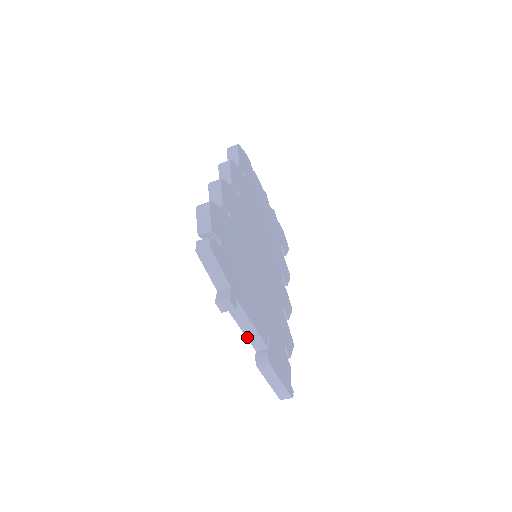
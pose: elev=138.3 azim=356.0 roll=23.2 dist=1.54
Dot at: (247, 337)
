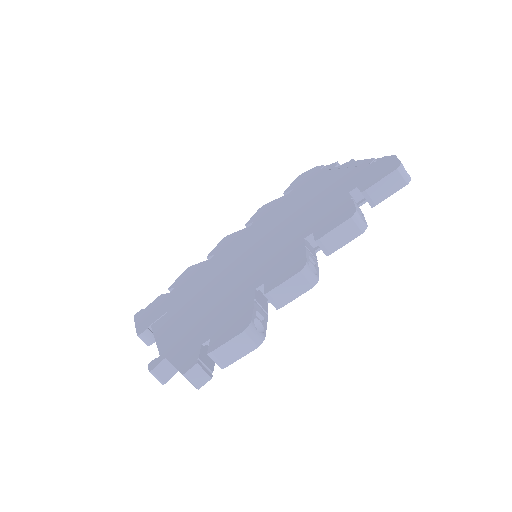
Dot at: (154, 334)
